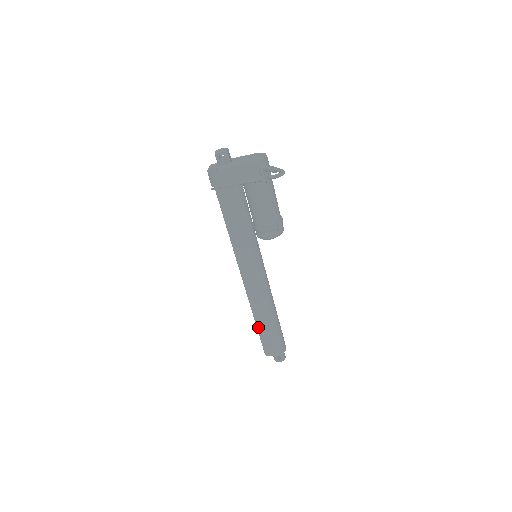
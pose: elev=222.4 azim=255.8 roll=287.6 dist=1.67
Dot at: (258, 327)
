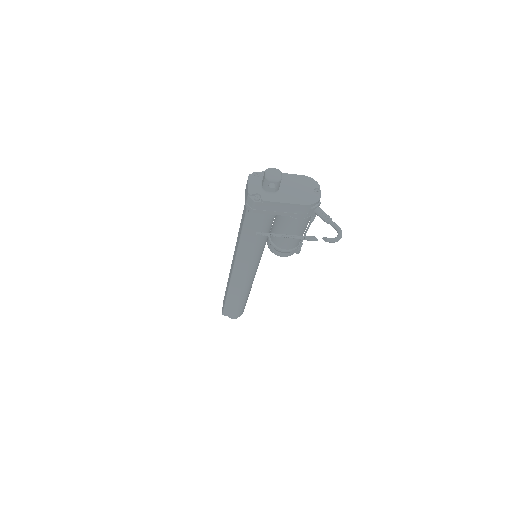
Dot at: (228, 300)
